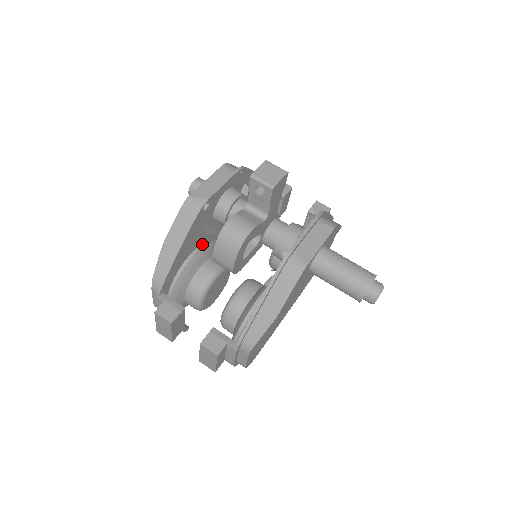
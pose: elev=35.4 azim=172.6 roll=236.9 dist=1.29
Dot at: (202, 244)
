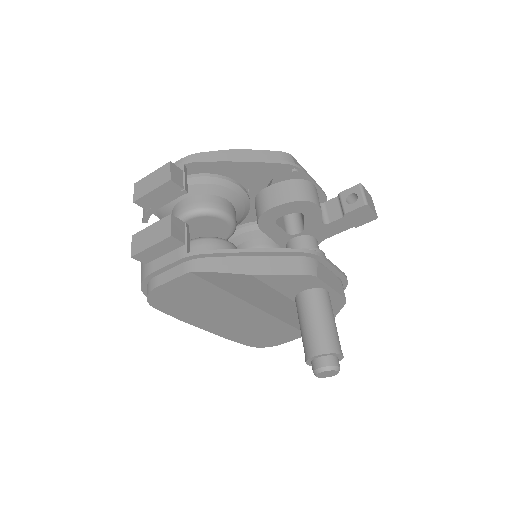
Dot at: (250, 190)
